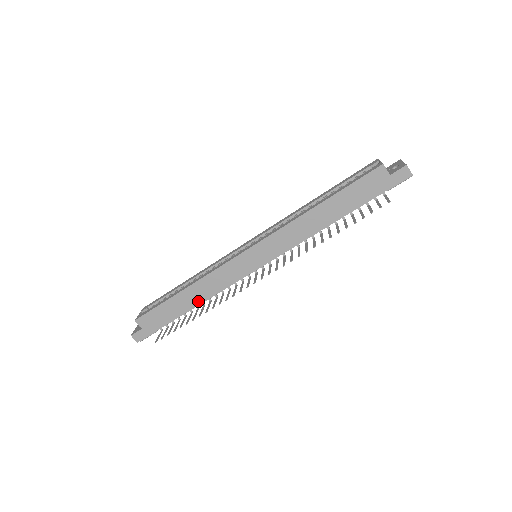
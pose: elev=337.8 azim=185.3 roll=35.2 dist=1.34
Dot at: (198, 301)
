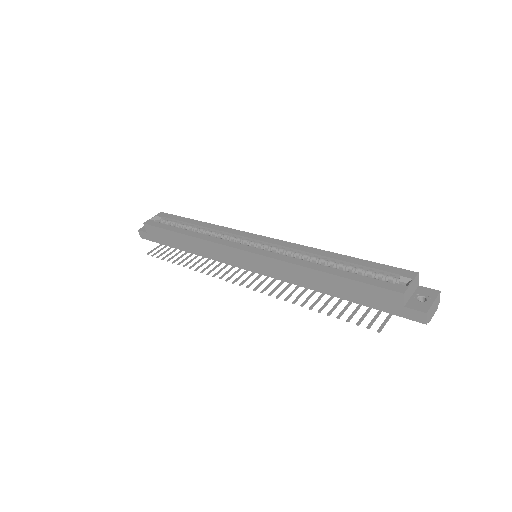
Dot at: (193, 251)
